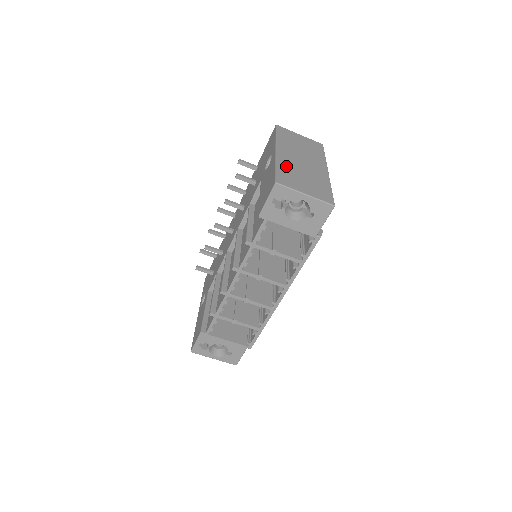
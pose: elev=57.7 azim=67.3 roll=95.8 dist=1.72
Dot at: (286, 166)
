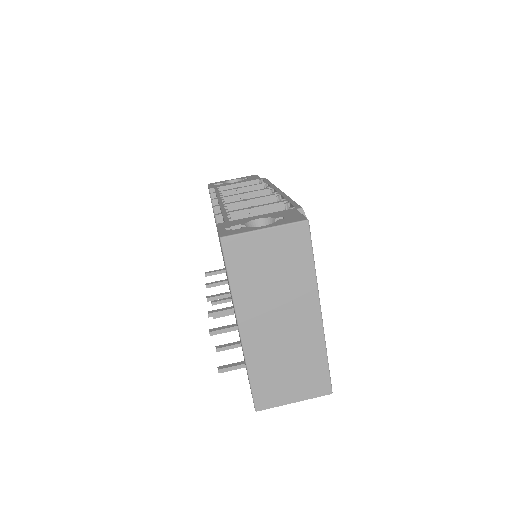
Dot at: occluded
